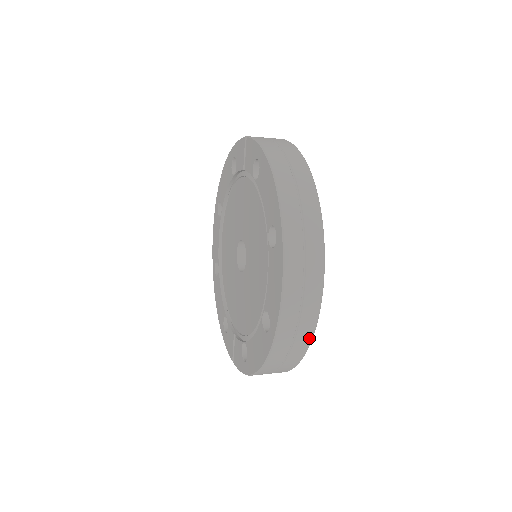
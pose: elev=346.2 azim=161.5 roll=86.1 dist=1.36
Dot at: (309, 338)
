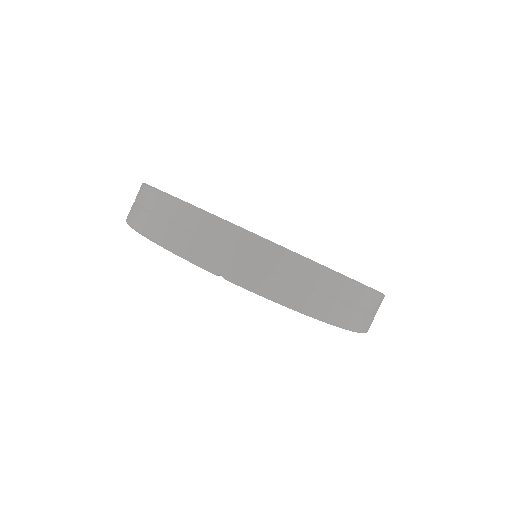
Dot at: occluded
